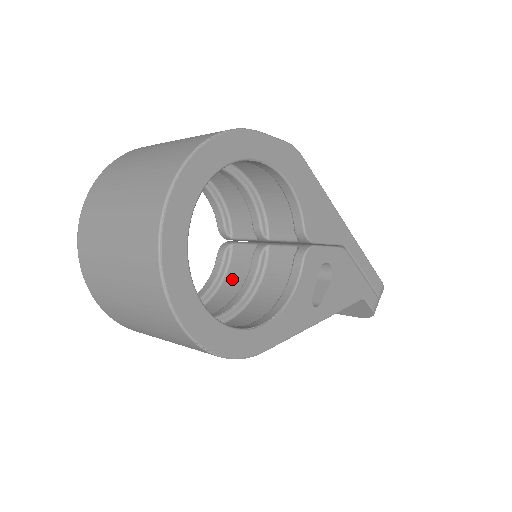
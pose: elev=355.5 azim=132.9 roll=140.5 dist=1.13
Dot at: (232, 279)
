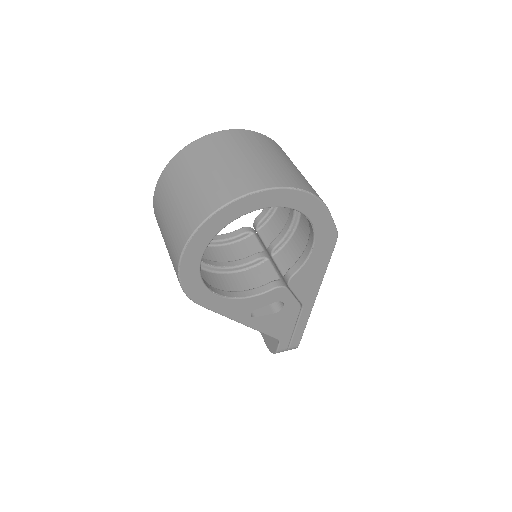
Dot at: (231, 250)
